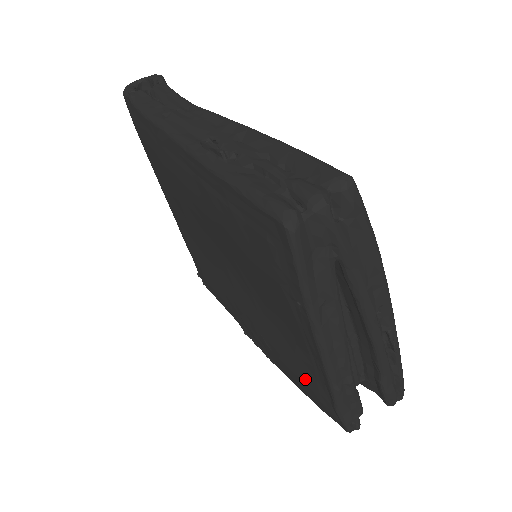
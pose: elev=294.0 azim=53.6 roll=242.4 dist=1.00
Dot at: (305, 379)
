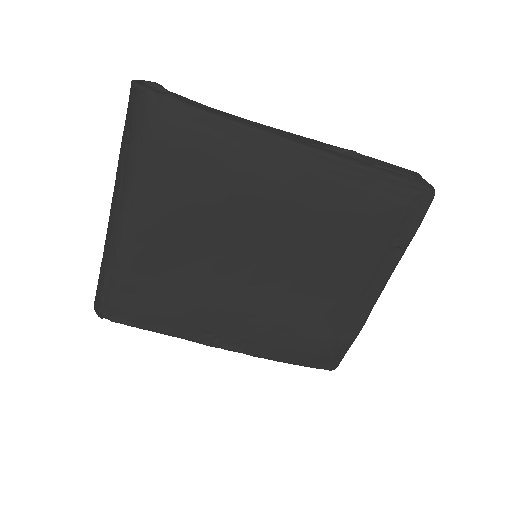
Dot at: (324, 335)
